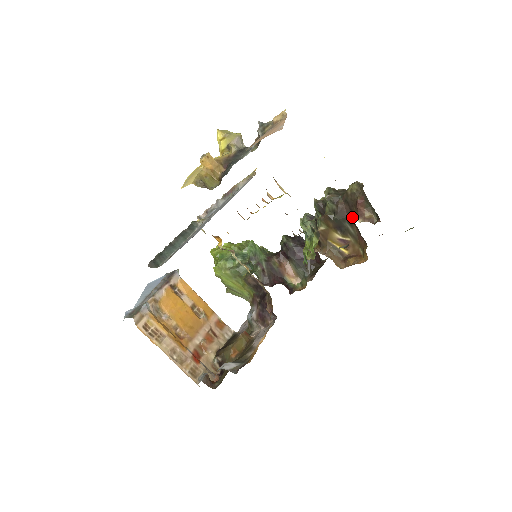
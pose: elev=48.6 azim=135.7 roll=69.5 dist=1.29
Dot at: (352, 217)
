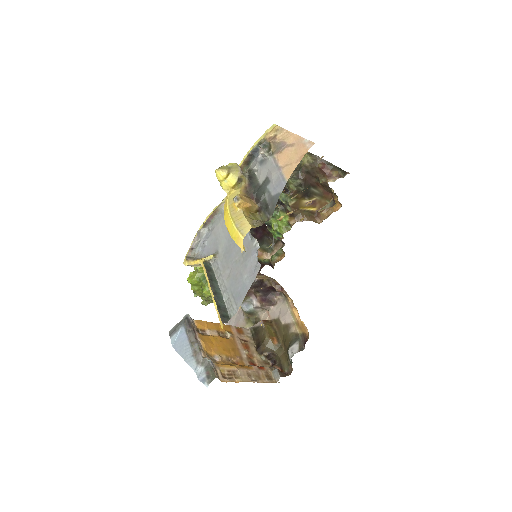
Dot at: (320, 181)
